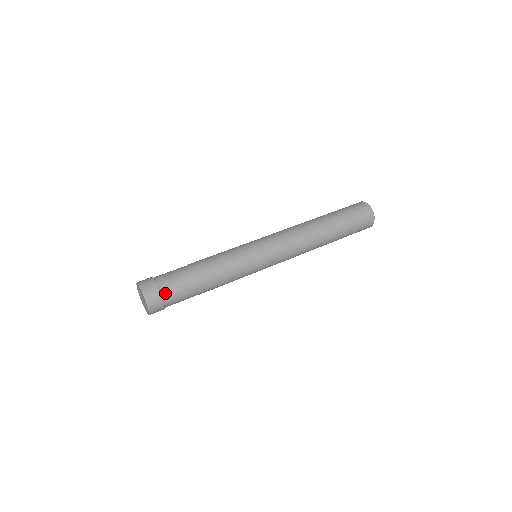
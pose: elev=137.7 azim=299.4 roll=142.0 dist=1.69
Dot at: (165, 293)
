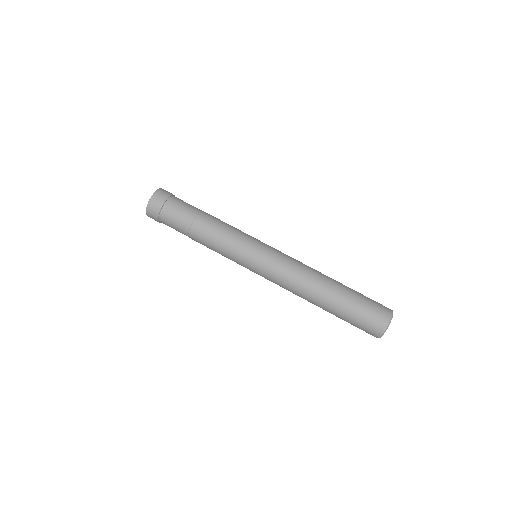
Dot at: (163, 216)
